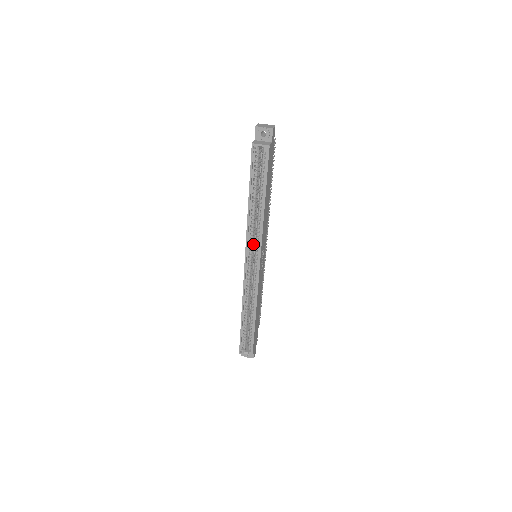
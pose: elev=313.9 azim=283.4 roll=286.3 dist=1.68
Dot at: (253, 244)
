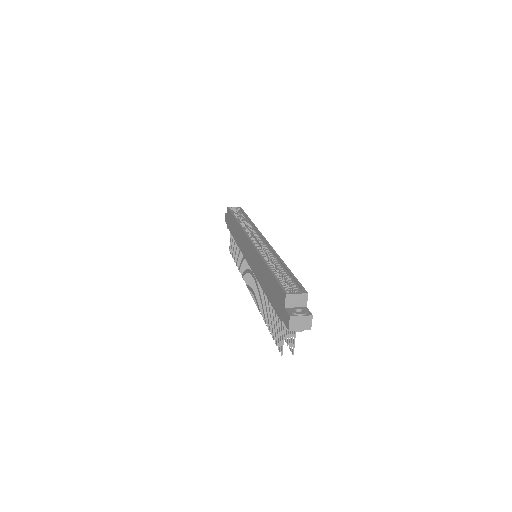
Dot at: occluded
